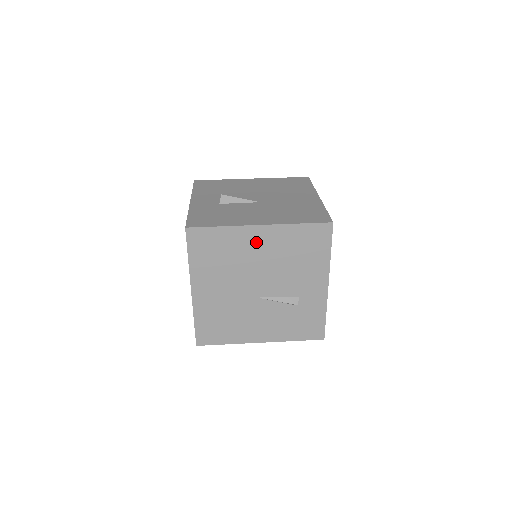
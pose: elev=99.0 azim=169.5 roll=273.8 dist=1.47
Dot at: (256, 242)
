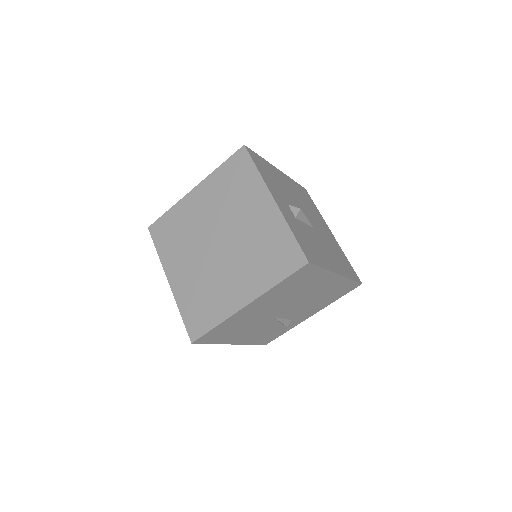
Dot at: (323, 284)
